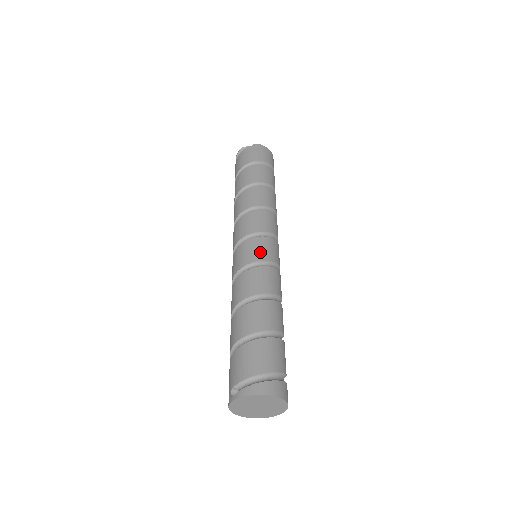
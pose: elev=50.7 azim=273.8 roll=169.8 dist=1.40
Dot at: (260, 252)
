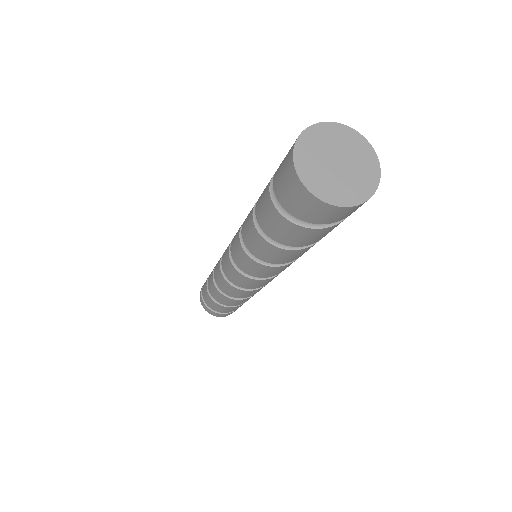
Dot at: occluded
